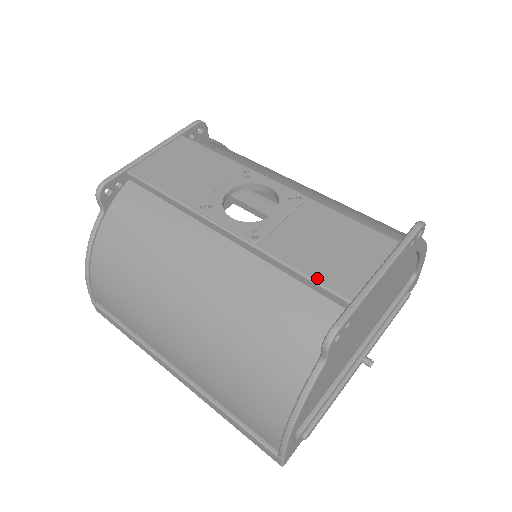
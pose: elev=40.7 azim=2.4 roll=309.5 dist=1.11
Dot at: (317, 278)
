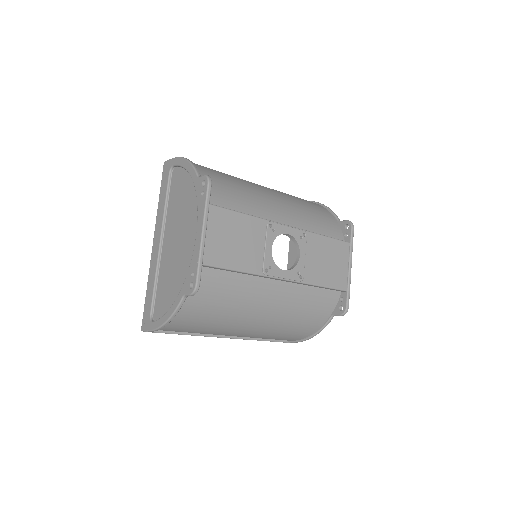
Dot at: (332, 286)
